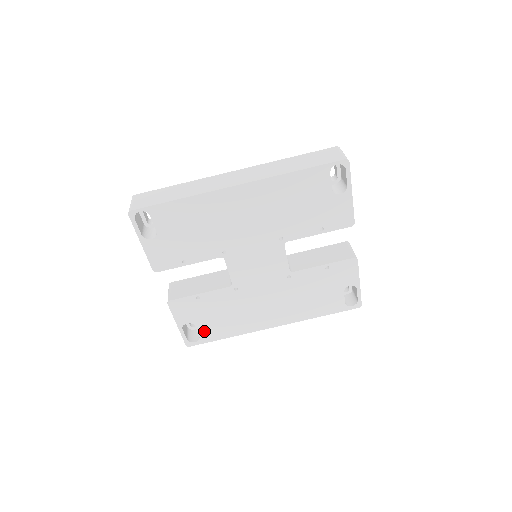
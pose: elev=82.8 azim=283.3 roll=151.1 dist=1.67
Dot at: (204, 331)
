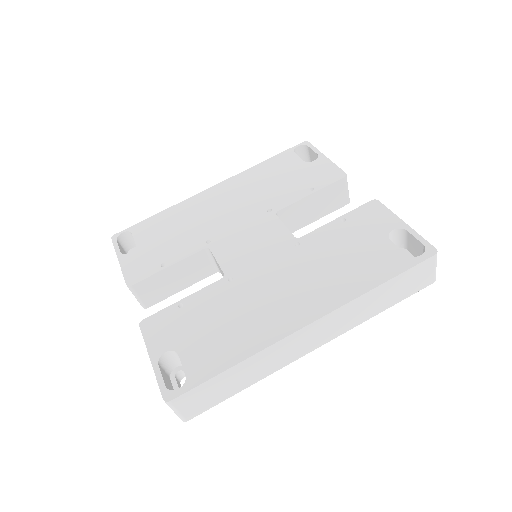
Dot at: (193, 361)
